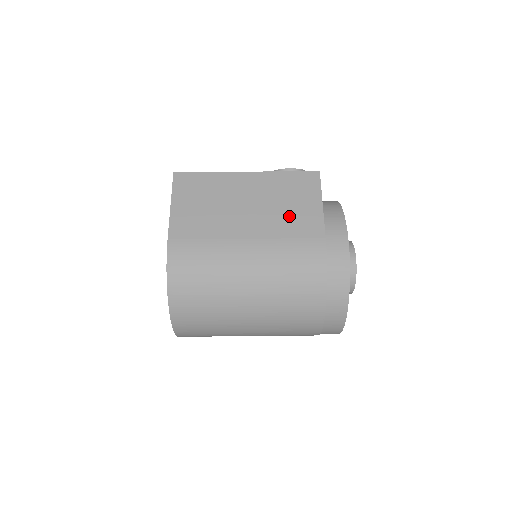
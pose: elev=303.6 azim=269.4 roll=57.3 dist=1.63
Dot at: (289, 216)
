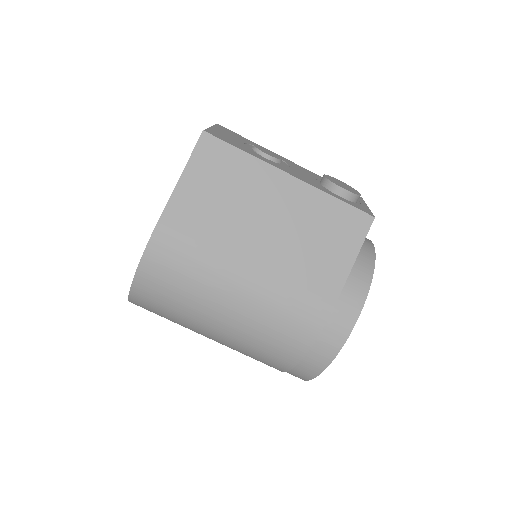
Dot at: (309, 260)
